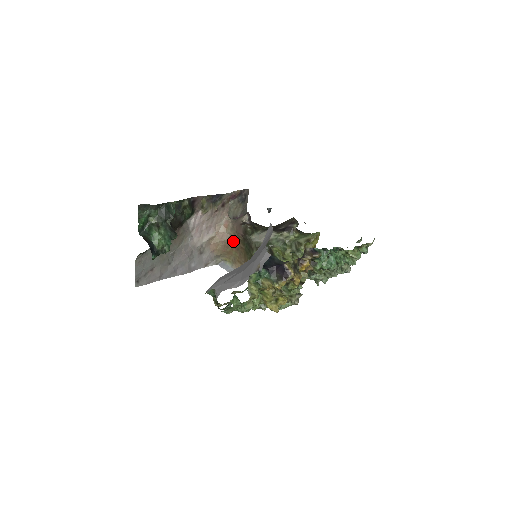
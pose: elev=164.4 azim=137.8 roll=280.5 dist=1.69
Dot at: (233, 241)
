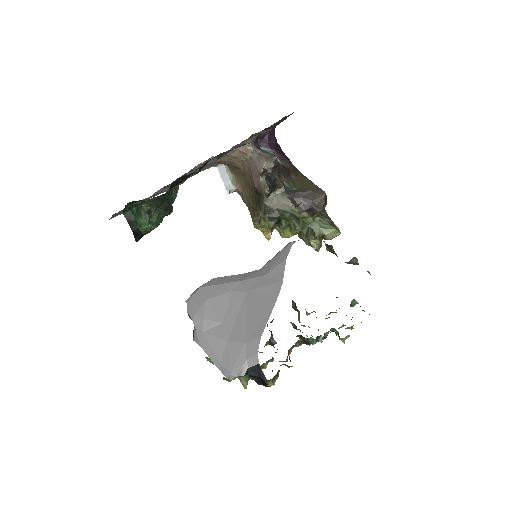
Dot at: (244, 171)
